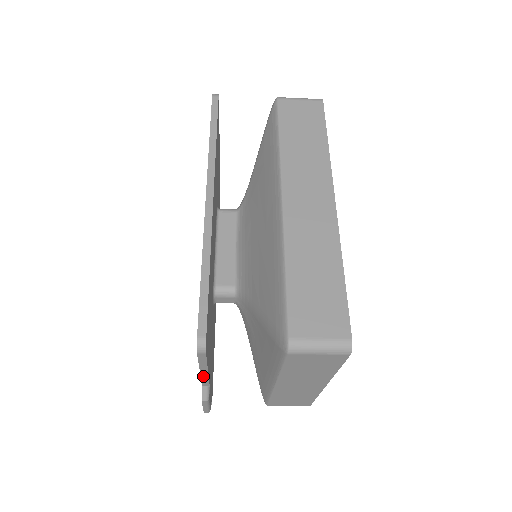
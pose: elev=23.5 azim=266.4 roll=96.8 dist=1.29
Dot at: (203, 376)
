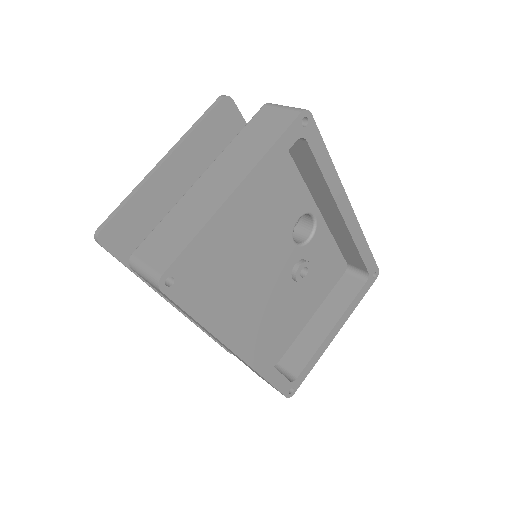
Dot at: occluded
